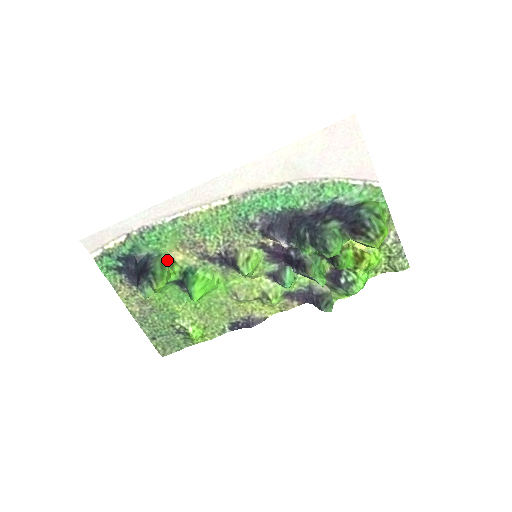
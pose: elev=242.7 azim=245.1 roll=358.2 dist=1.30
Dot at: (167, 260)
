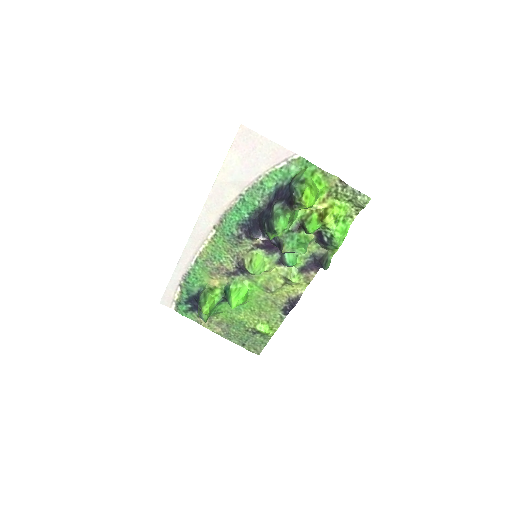
Dot at: (208, 289)
